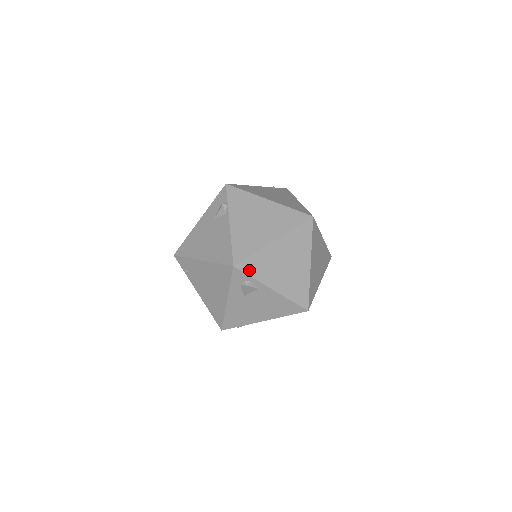
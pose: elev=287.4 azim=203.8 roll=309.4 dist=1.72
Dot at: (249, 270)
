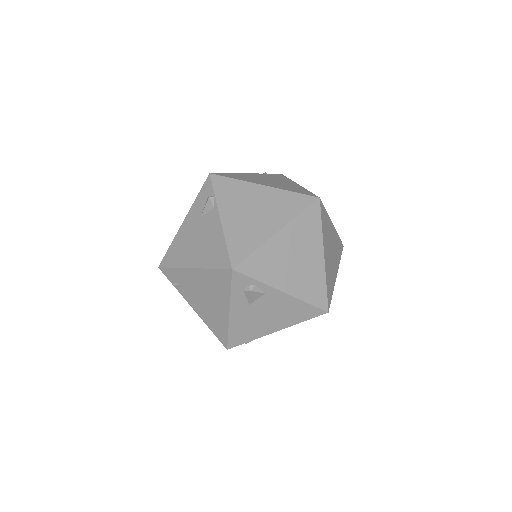
Dot at: (252, 272)
